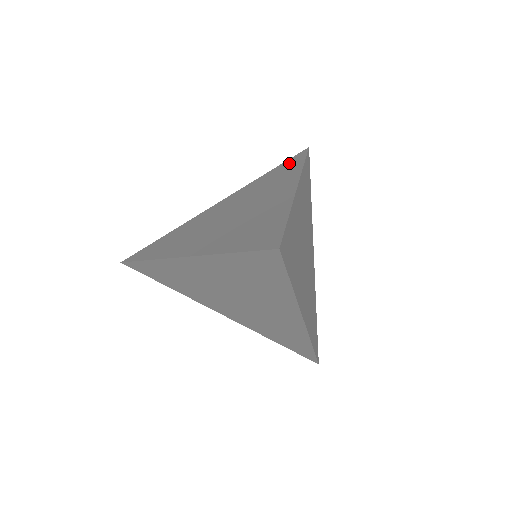
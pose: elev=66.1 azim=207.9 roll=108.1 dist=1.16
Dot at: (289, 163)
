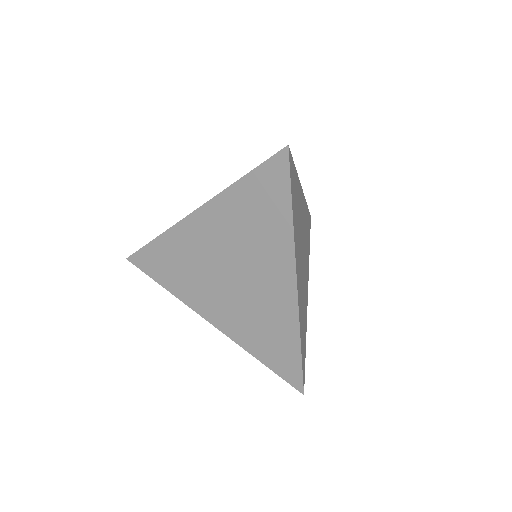
Dot at: occluded
